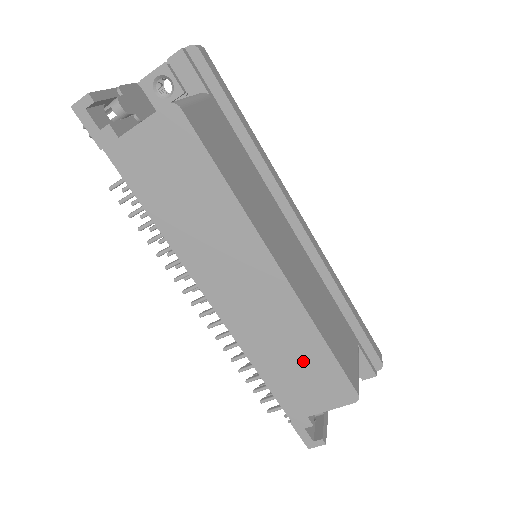
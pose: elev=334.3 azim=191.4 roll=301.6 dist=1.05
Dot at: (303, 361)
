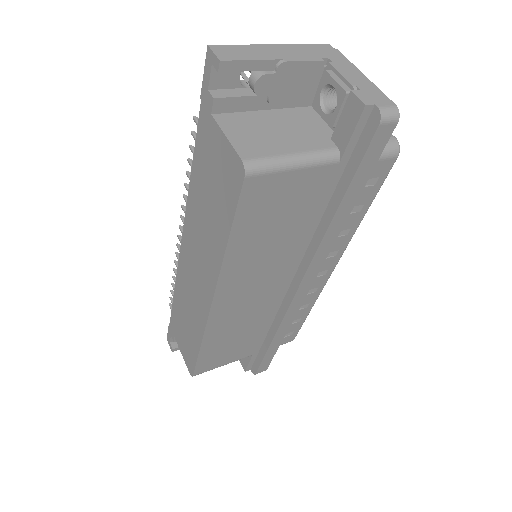
Dot at: (189, 331)
